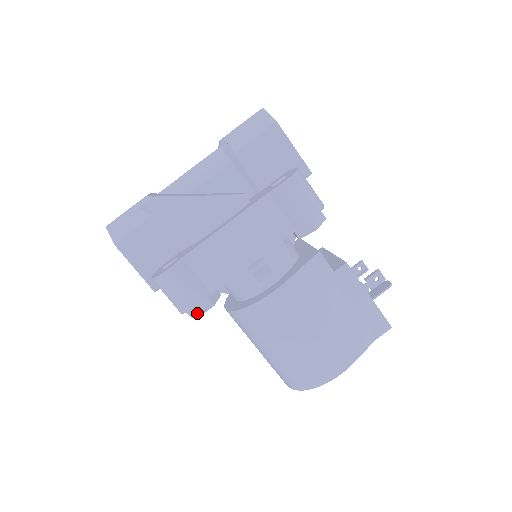
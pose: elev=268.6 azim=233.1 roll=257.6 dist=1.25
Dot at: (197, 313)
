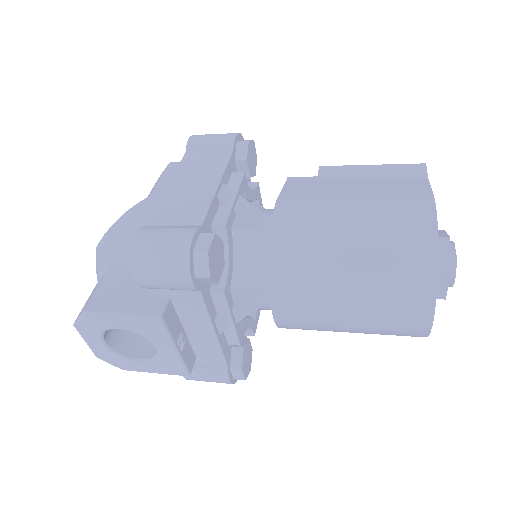
Dot at: (203, 250)
